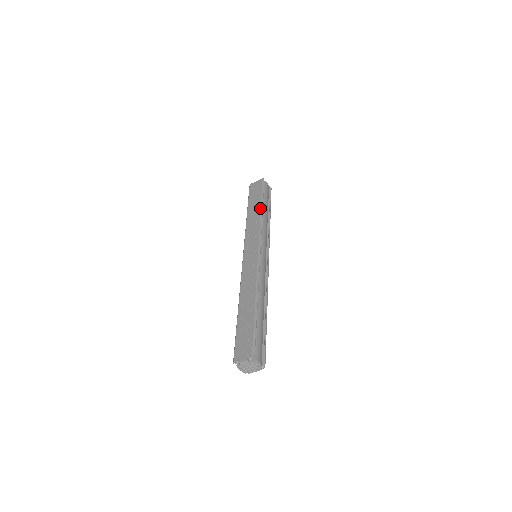
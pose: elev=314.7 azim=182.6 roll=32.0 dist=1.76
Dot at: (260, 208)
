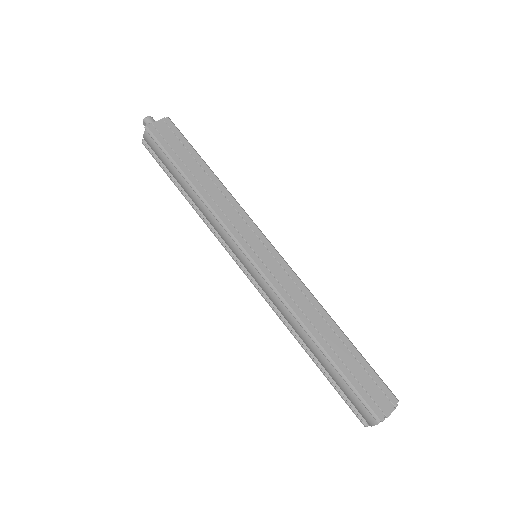
Dot at: (214, 175)
